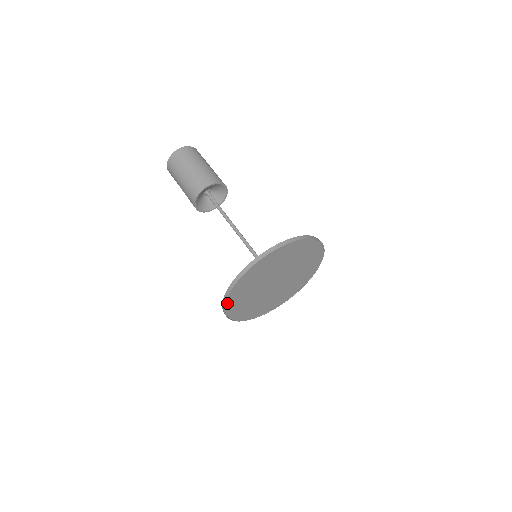
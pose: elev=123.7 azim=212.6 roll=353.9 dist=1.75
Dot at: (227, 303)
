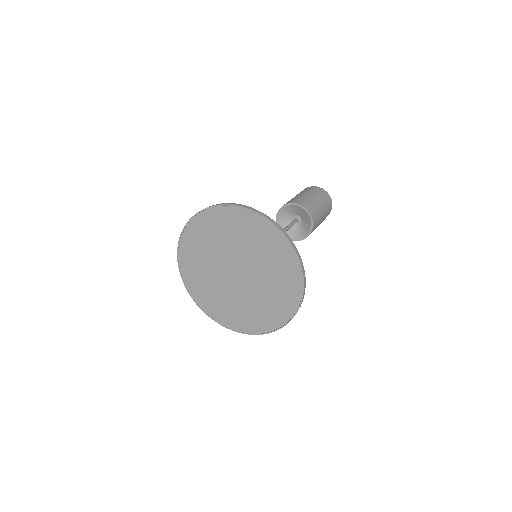
Dot at: (180, 256)
